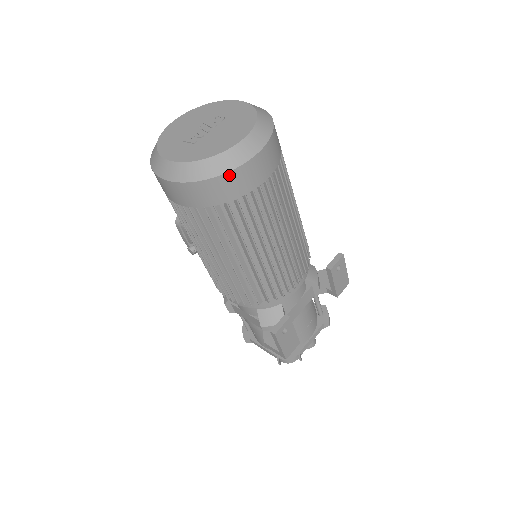
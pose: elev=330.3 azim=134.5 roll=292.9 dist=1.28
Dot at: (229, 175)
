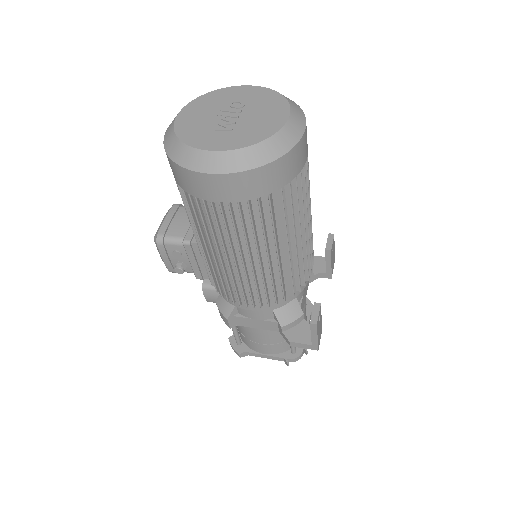
Dot at: (288, 155)
